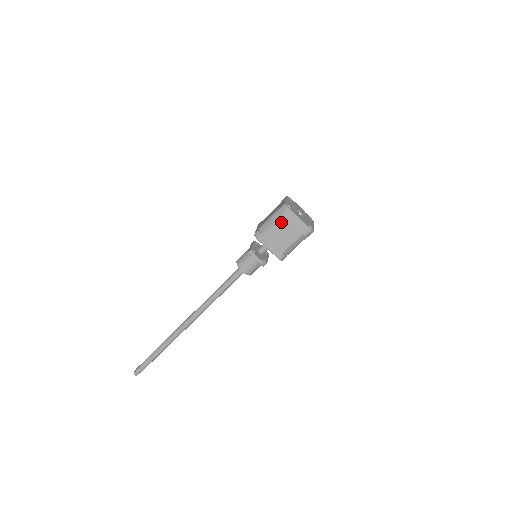
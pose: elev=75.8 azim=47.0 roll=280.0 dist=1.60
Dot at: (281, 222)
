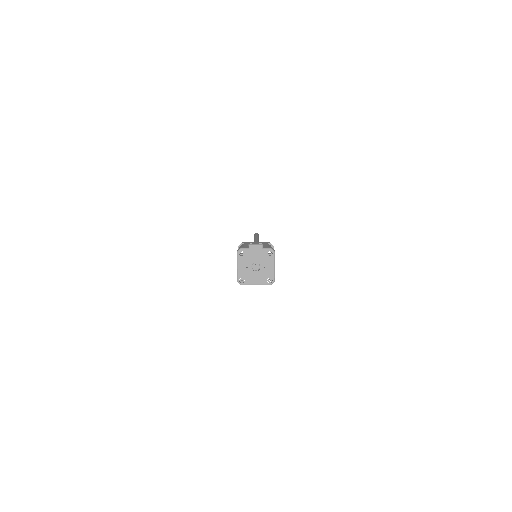
Dot at: occluded
